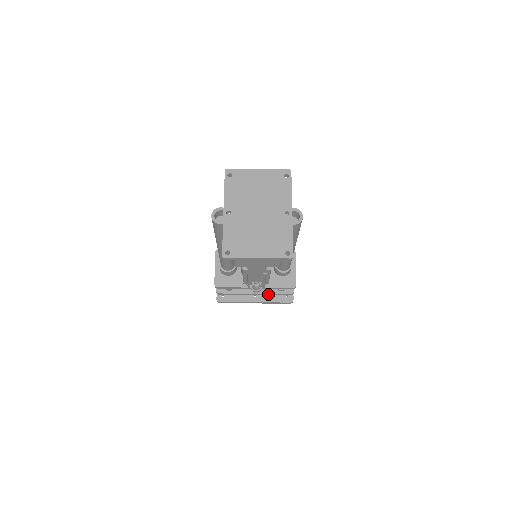
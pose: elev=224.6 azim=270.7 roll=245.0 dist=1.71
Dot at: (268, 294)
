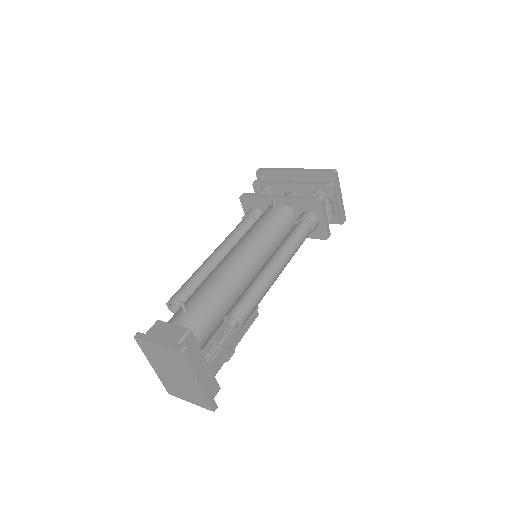
Dot at: occluded
